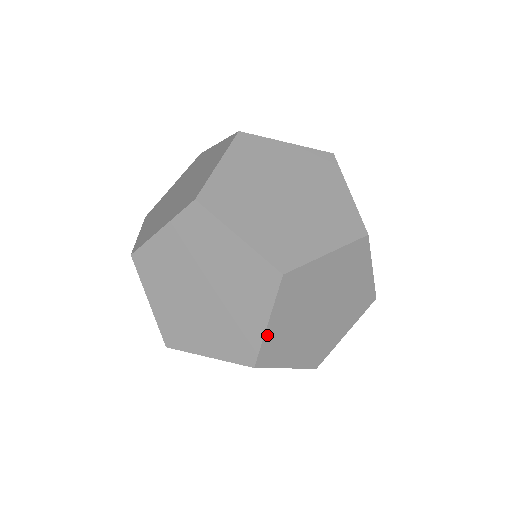
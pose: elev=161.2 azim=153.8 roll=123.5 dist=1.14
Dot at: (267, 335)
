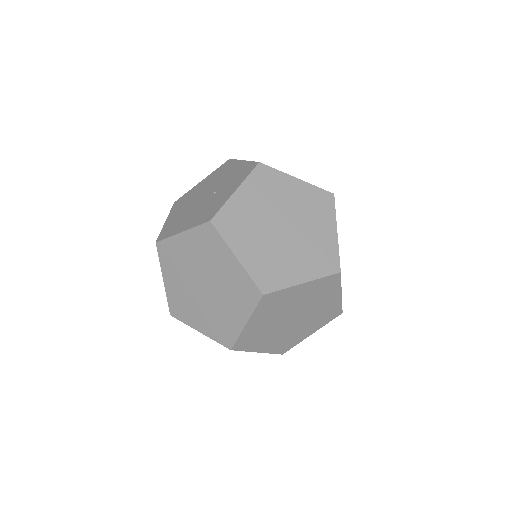
Dot at: (341, 297)
